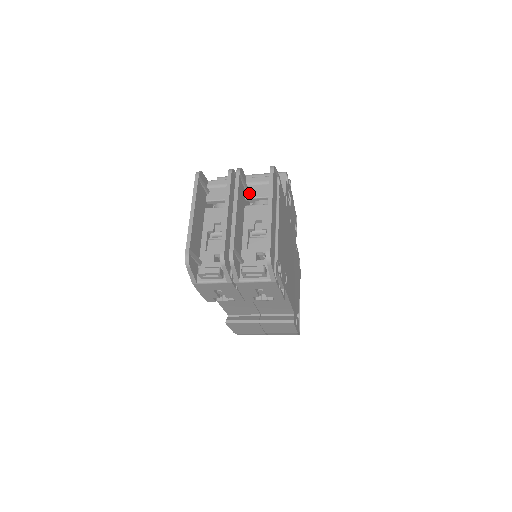
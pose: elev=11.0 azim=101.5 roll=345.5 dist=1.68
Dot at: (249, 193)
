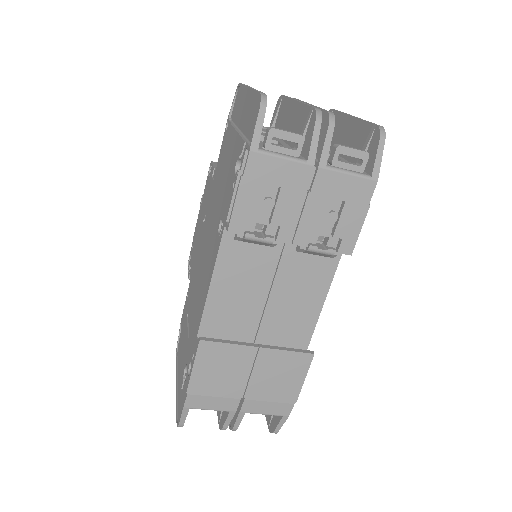
Dot at: occluded
